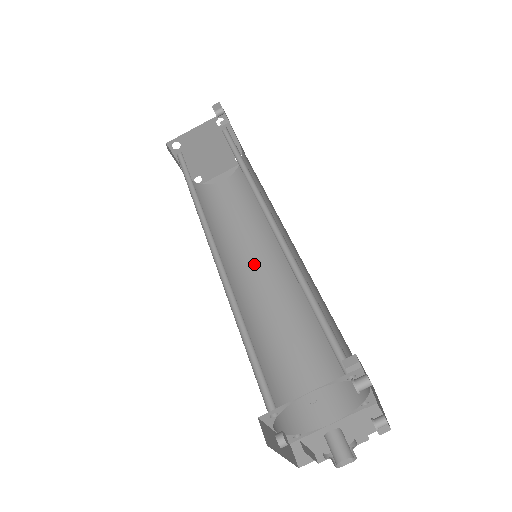
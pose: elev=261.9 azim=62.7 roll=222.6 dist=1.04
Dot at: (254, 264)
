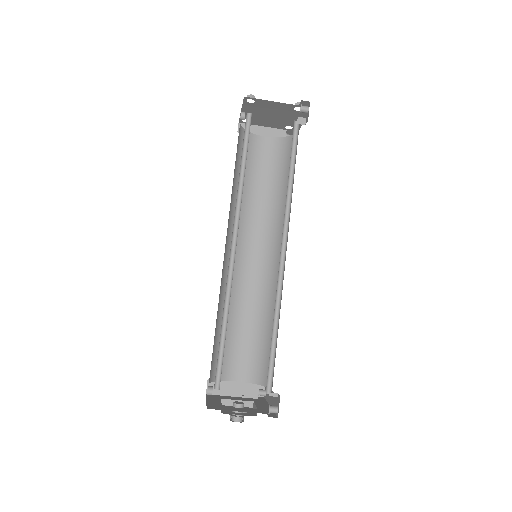
Dot at: (248, 241)
